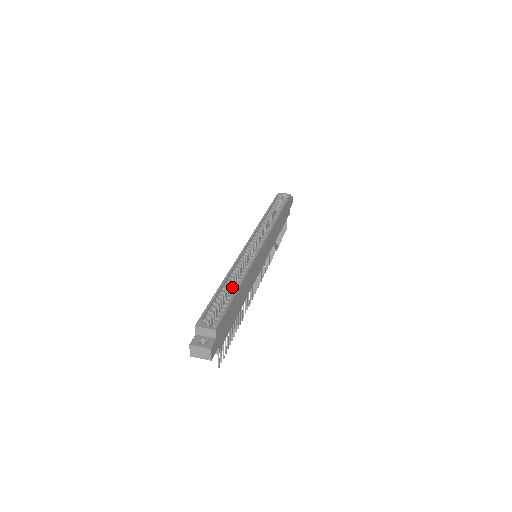
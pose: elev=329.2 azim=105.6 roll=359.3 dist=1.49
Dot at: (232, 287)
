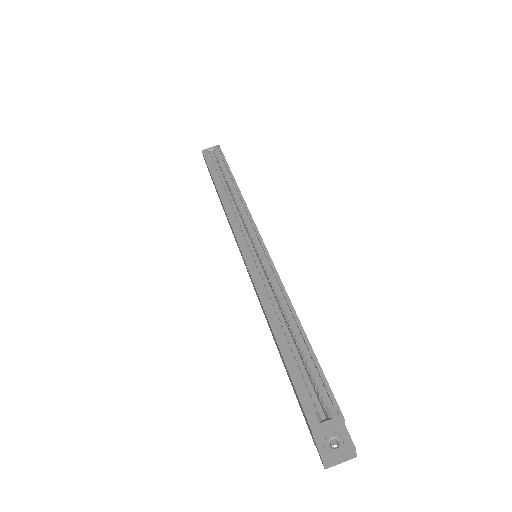
Dot at: occluded
